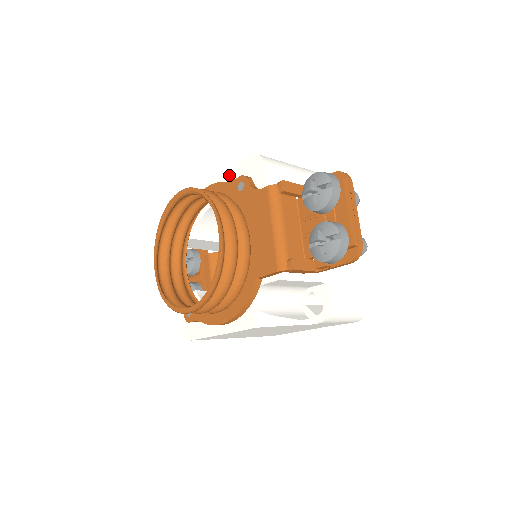
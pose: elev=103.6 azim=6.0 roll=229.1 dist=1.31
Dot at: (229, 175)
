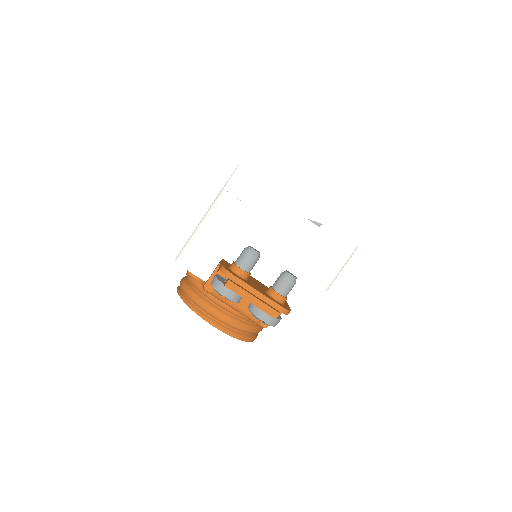
Dot at: occluded
